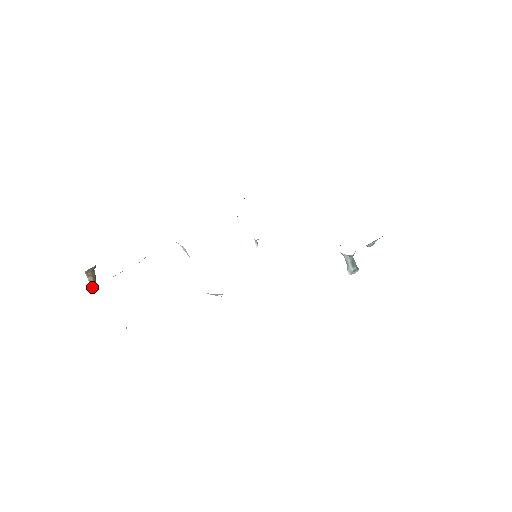
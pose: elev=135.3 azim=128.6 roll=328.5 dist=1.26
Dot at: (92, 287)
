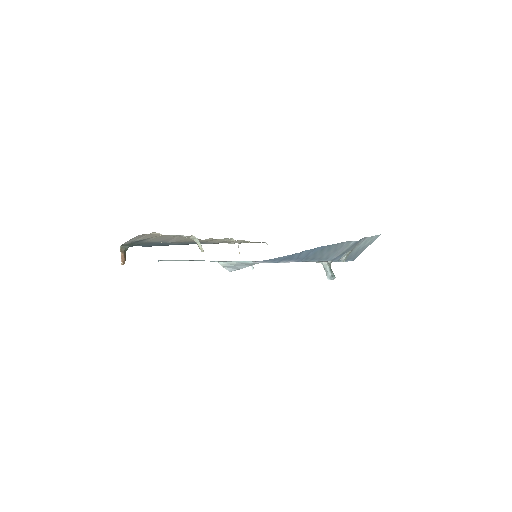
Dot at: (122, 262)
